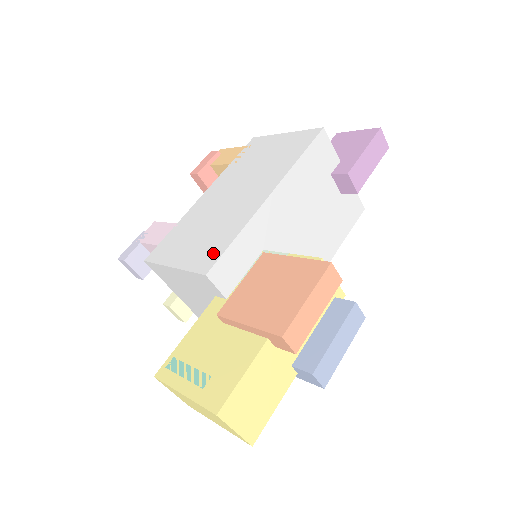
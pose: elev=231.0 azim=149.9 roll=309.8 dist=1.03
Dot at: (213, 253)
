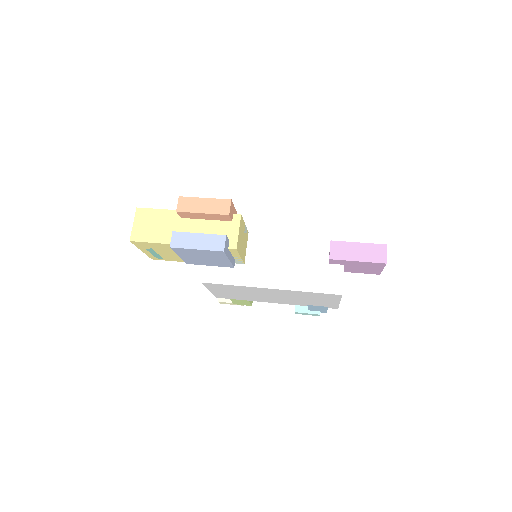
Dot at: occluded
